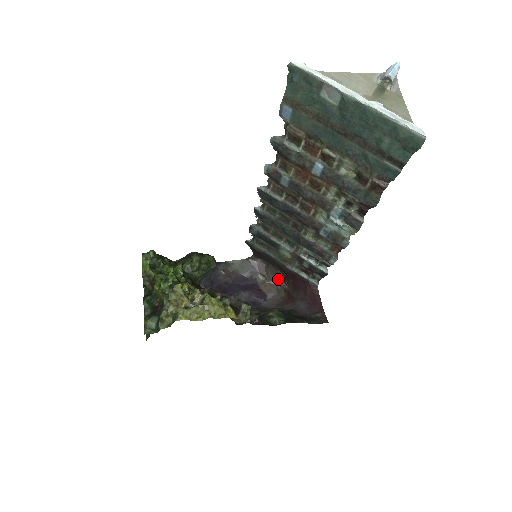
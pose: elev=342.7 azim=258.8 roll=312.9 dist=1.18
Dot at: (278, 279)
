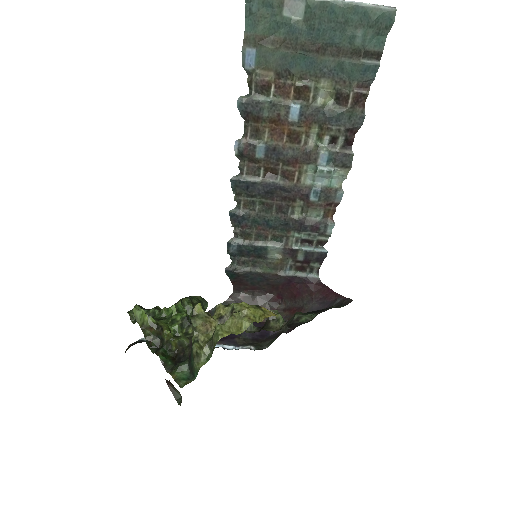
Dot at: (270, 303)
